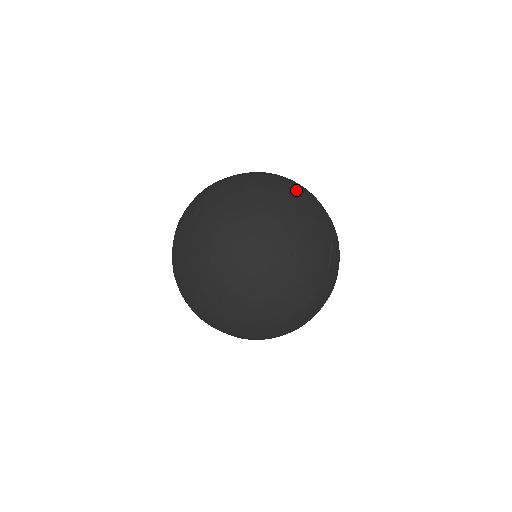
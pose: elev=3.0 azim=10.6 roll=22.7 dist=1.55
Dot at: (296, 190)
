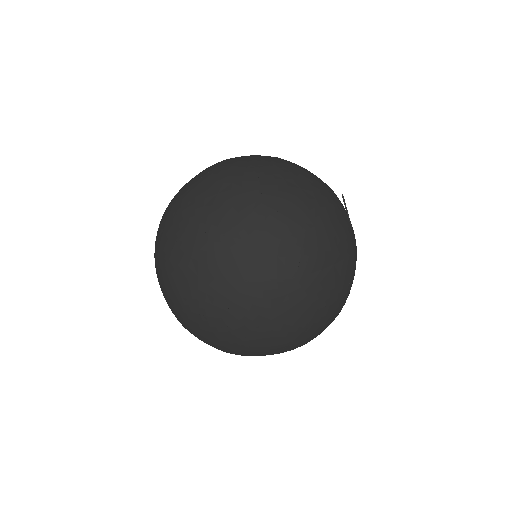
Dot at: (277, 159)
